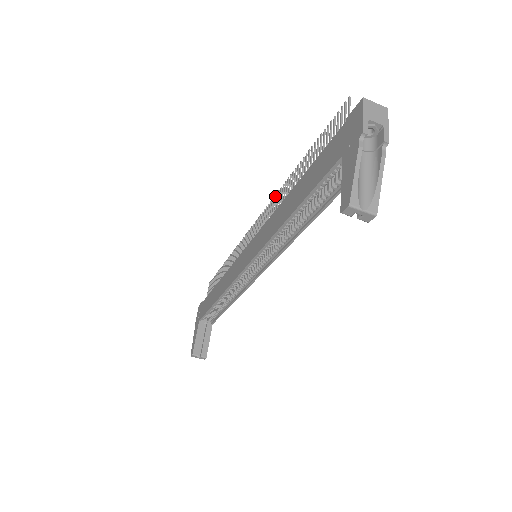
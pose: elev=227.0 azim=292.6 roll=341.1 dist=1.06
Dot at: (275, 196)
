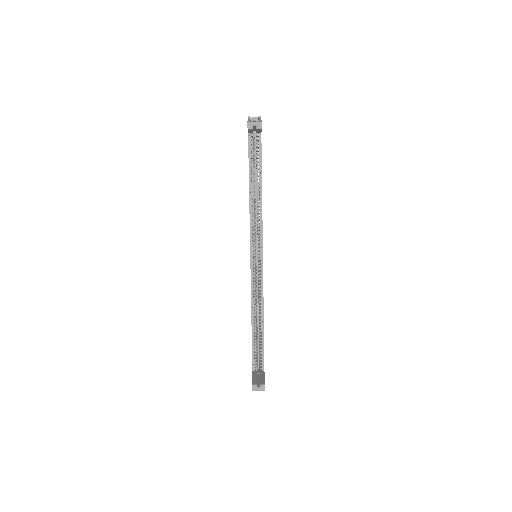
Dot at: occluded
